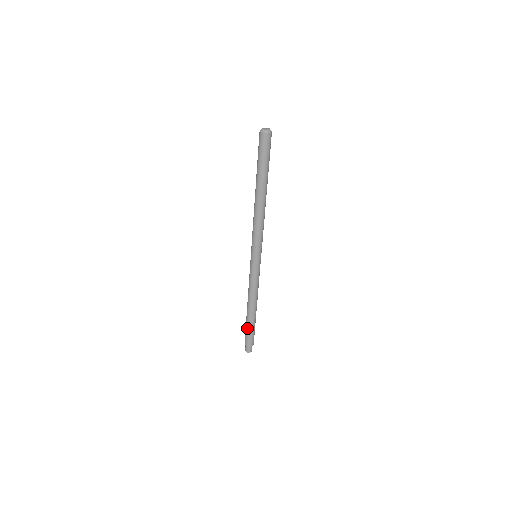
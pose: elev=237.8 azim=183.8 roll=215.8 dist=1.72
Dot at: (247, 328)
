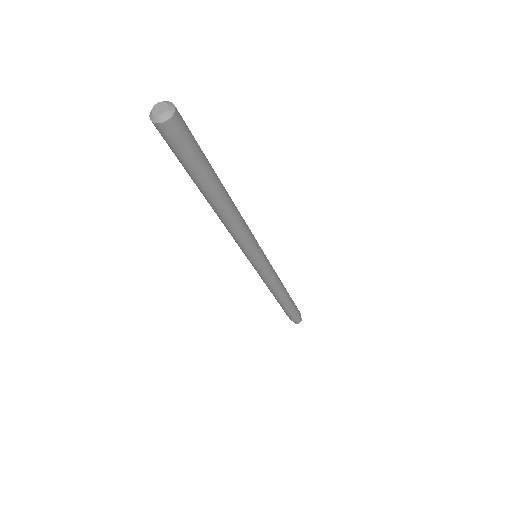
Dot at: occluded
